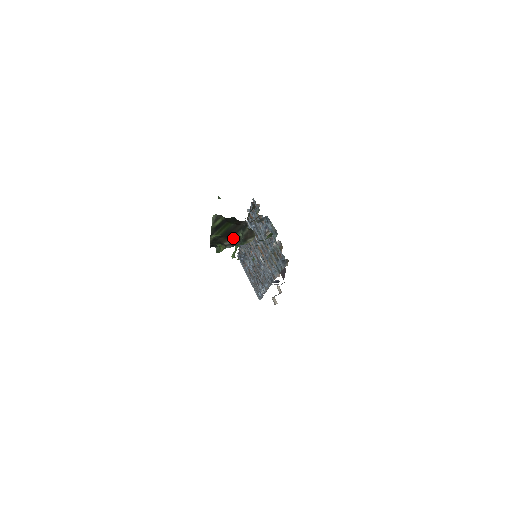
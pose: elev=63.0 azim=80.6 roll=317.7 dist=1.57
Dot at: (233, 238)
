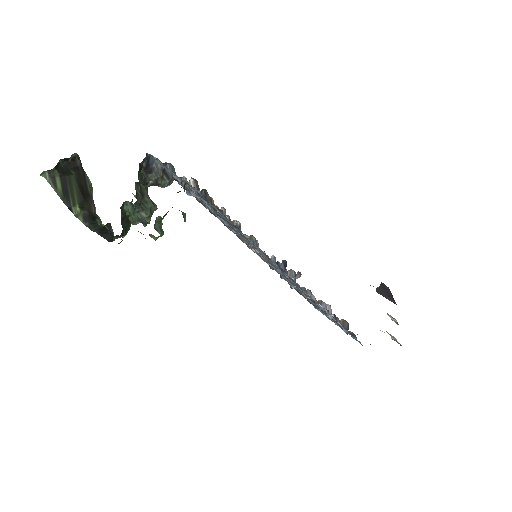
Dot at: (91, 194)
